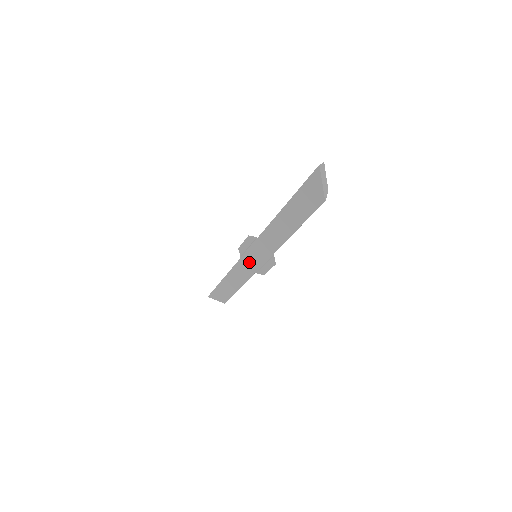
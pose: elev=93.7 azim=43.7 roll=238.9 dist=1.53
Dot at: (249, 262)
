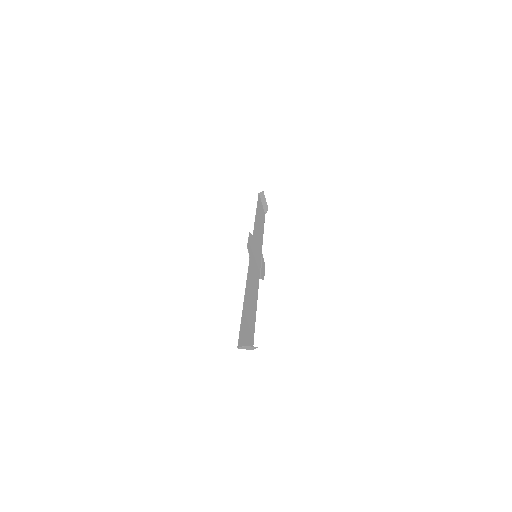
Dot at: (256, 247)
